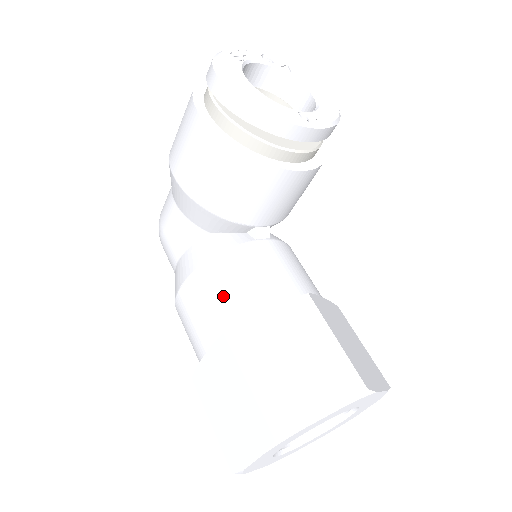
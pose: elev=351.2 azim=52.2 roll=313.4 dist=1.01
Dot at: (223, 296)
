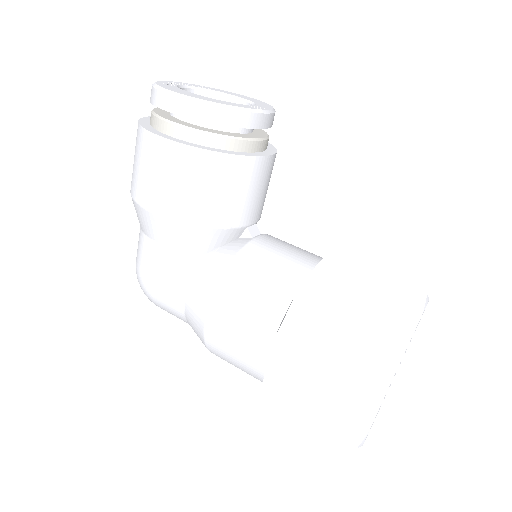
Dot at: (259, 293)
